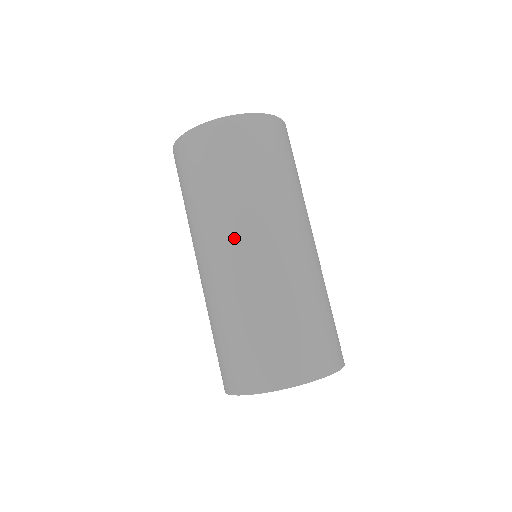
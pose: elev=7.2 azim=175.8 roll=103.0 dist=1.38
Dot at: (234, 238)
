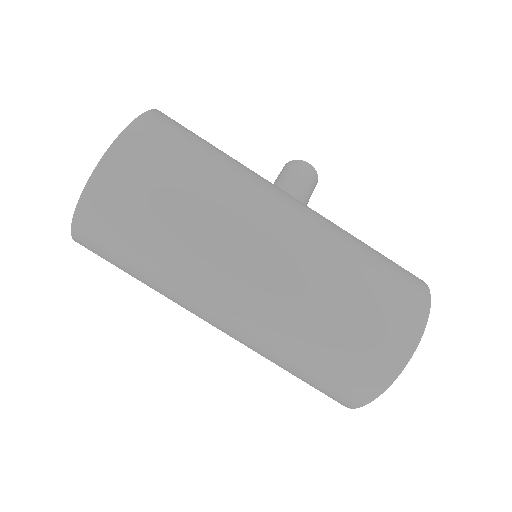
Dot at: (200, 317)
